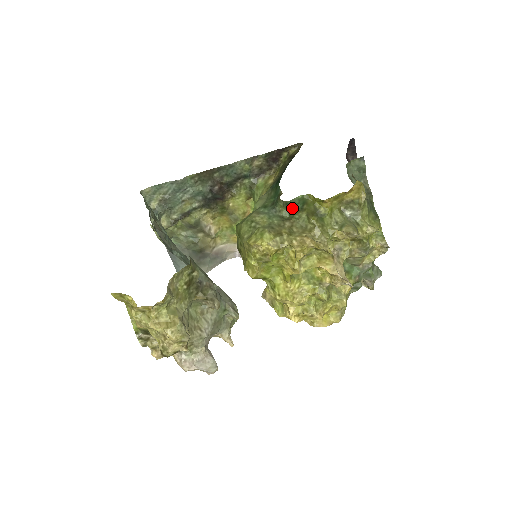
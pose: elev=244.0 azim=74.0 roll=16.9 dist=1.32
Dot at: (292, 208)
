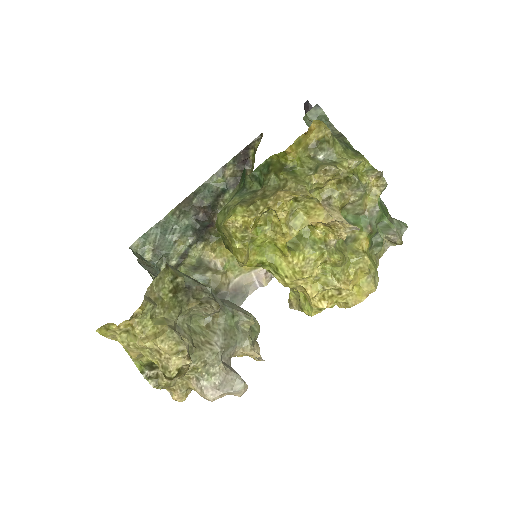
Dot at: (260, 177)
